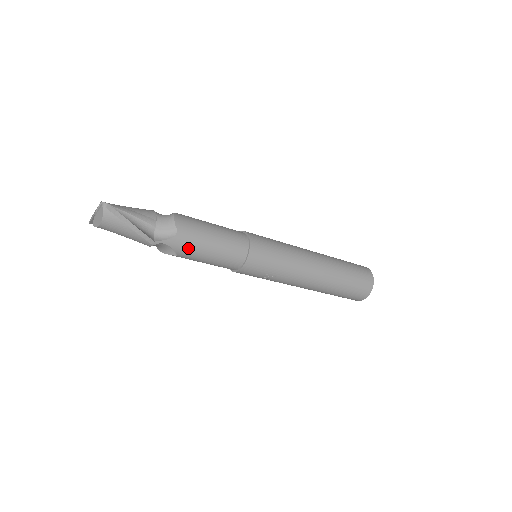
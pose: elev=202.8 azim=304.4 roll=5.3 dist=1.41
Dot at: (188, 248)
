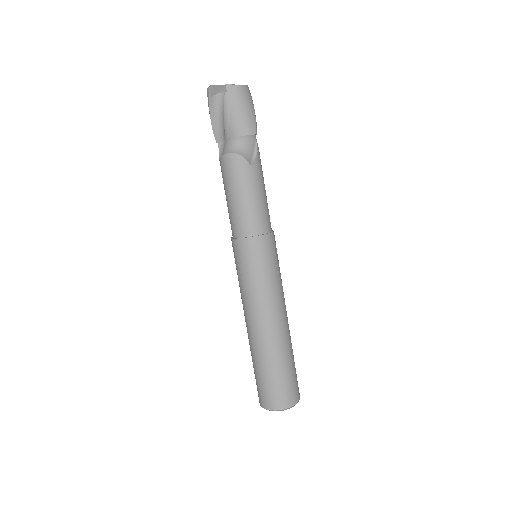
Dot at: (261, 169)
